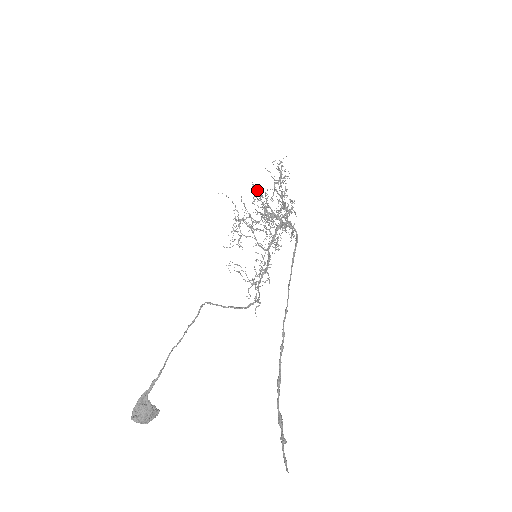
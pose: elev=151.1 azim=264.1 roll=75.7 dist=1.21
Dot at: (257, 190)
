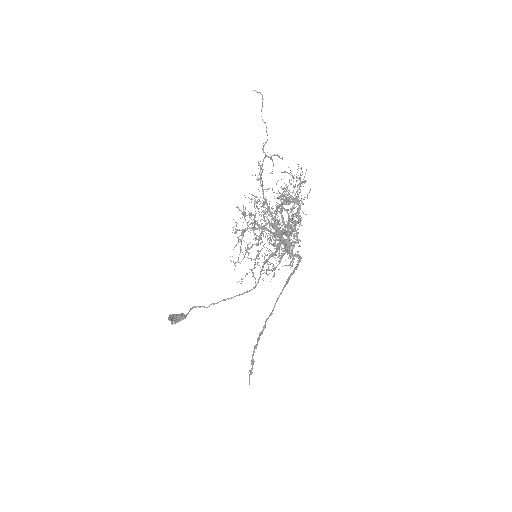
Dot at: occluded
